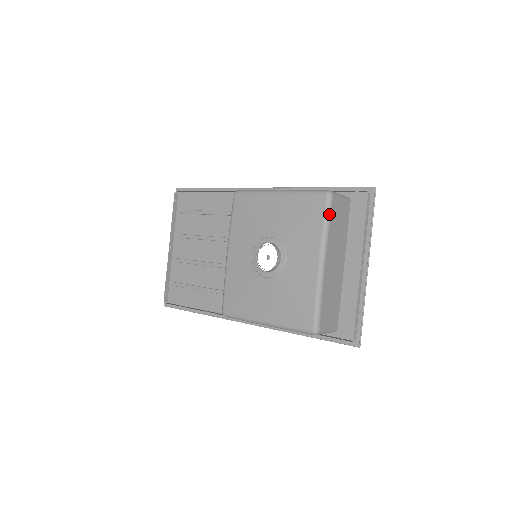
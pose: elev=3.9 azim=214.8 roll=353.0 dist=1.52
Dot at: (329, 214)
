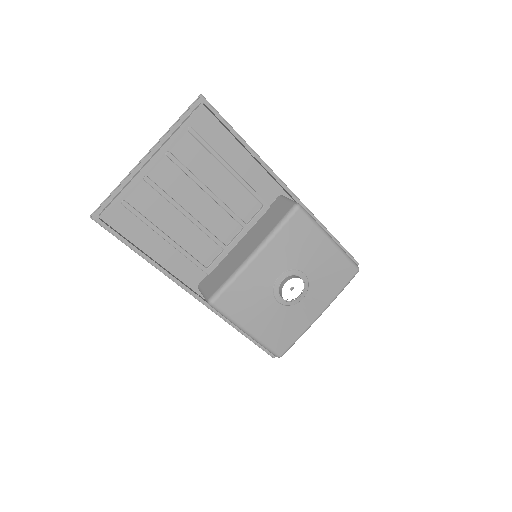
Dot at: occluded
